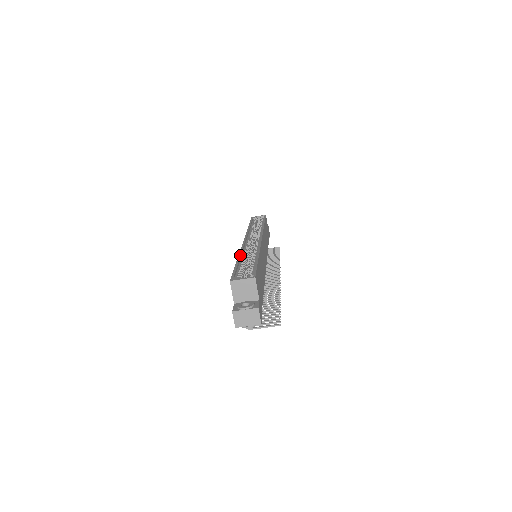
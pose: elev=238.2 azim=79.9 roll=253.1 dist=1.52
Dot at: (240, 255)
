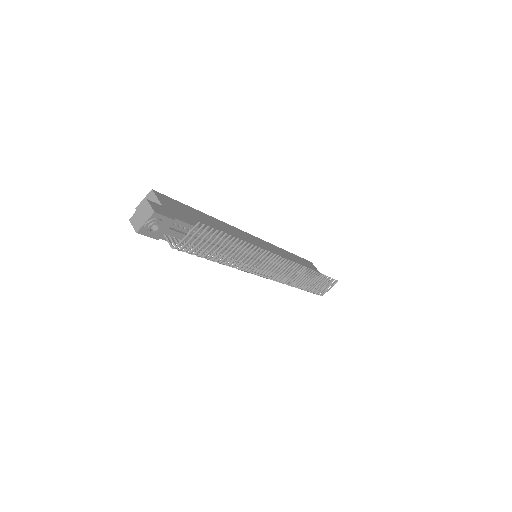
Dot at: occluded
